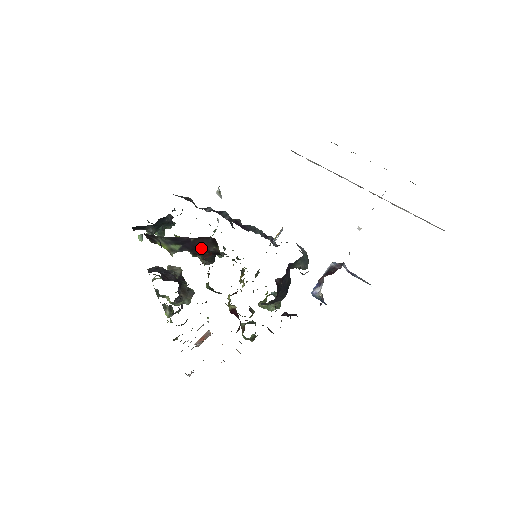
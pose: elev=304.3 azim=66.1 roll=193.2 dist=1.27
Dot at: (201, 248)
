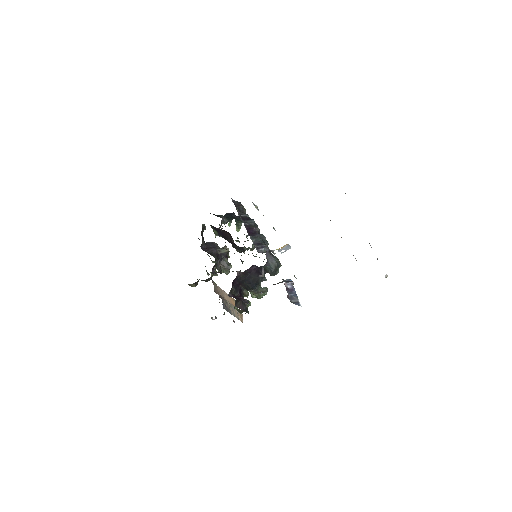
Dot at: (228, 238)
